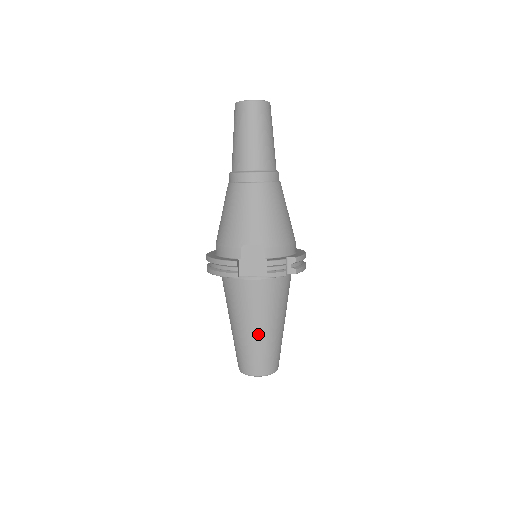
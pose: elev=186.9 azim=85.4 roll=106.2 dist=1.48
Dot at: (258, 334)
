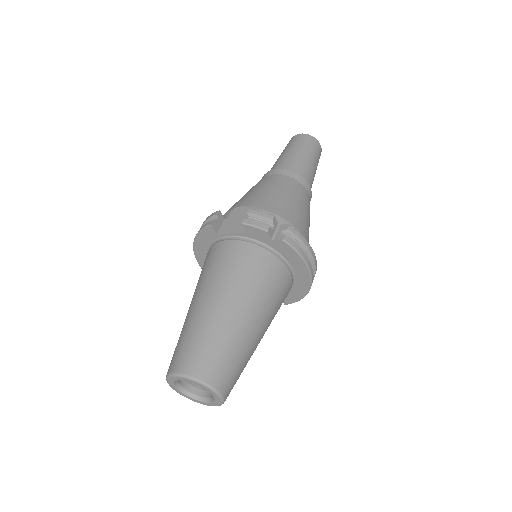
Dot at: (208, 308)
